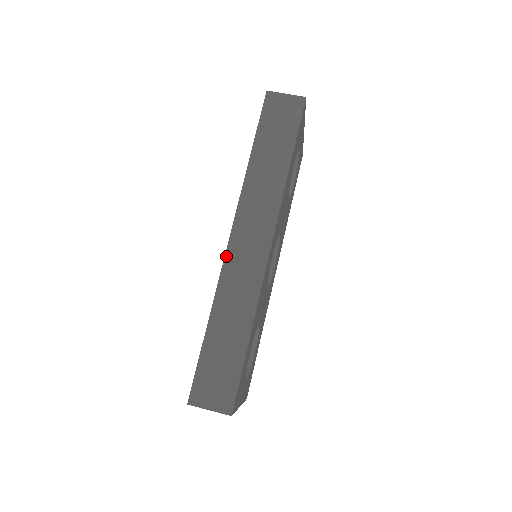
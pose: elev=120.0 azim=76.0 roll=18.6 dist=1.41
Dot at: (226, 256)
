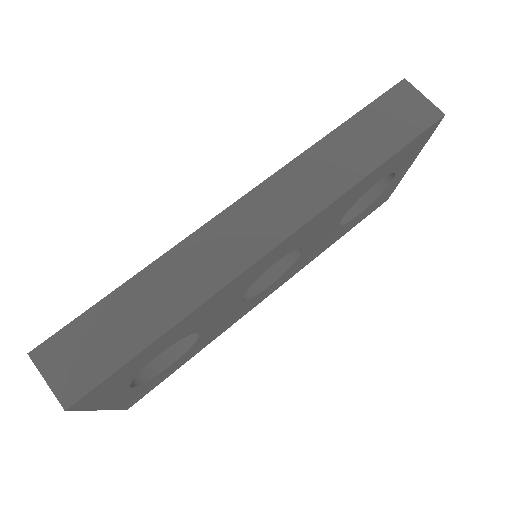
Dot at: (217, 218)
